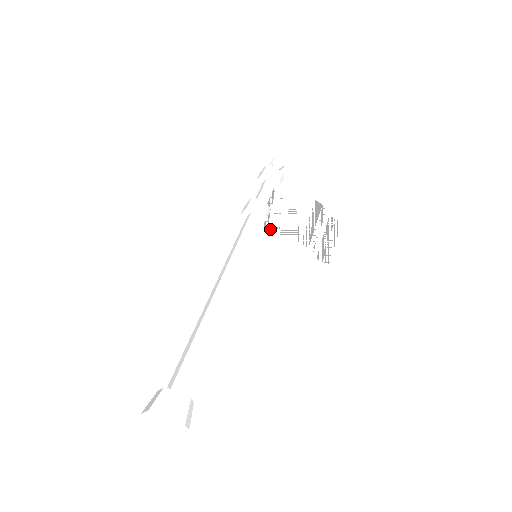
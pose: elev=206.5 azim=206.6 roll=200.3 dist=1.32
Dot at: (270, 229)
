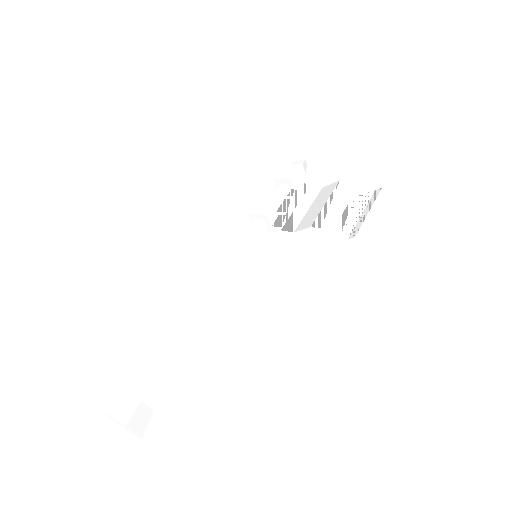
Dot at: (285, 228)
